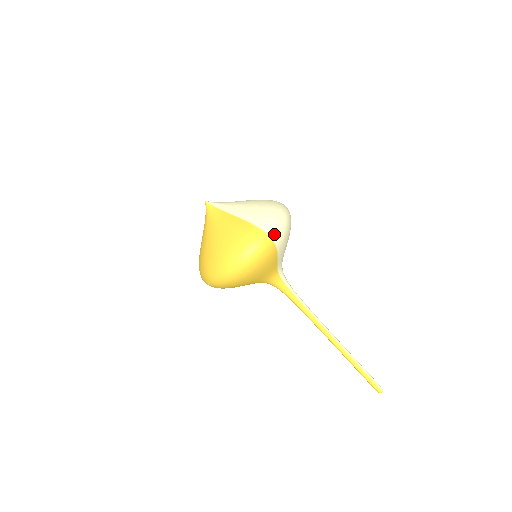
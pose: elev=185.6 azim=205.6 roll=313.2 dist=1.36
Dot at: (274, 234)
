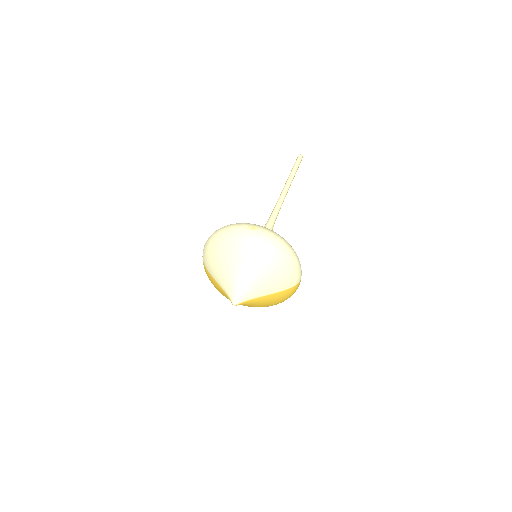
Dot at: (301, 275)
